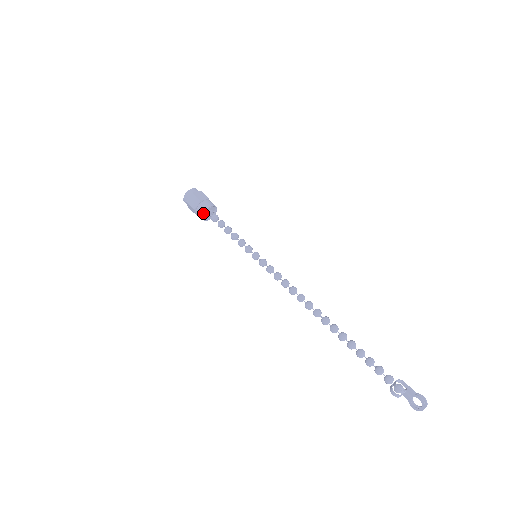
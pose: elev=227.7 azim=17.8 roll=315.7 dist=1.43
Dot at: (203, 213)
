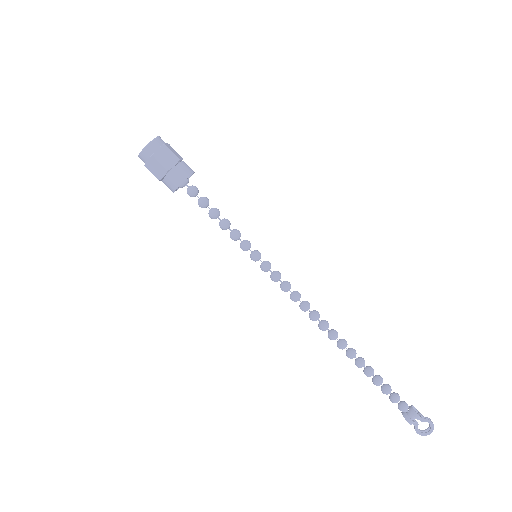
Dot at: (184, 180)
